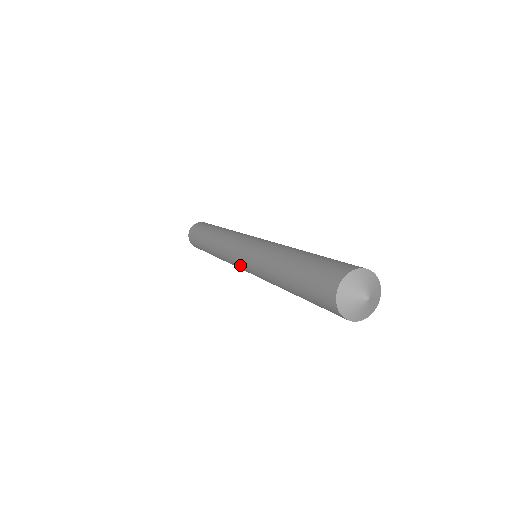
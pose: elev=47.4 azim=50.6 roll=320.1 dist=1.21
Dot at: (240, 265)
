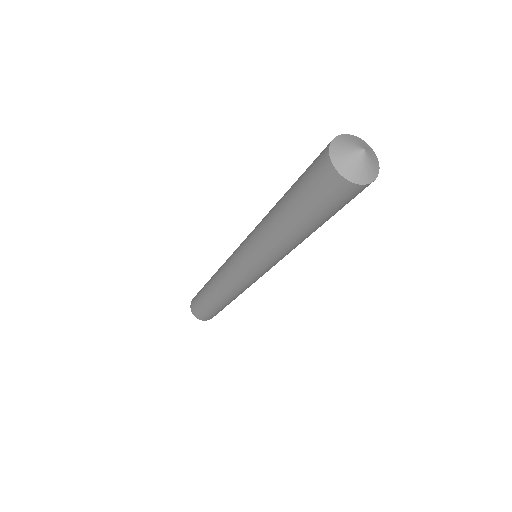
Dot at: (244, 270)
